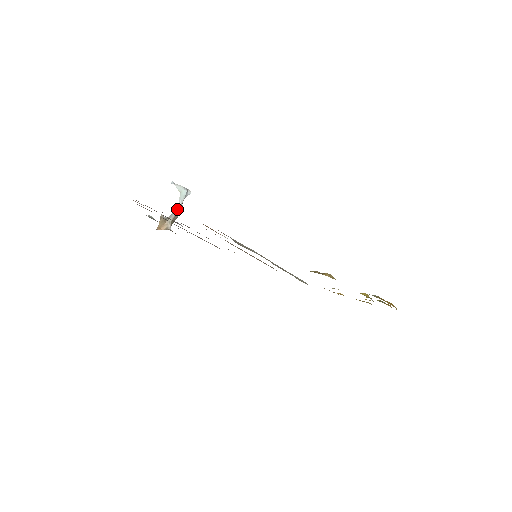
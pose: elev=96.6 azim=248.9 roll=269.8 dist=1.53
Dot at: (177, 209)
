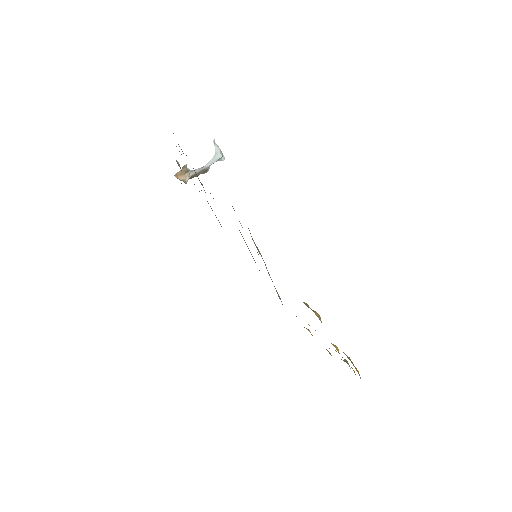
Dot at: (203, 168)
